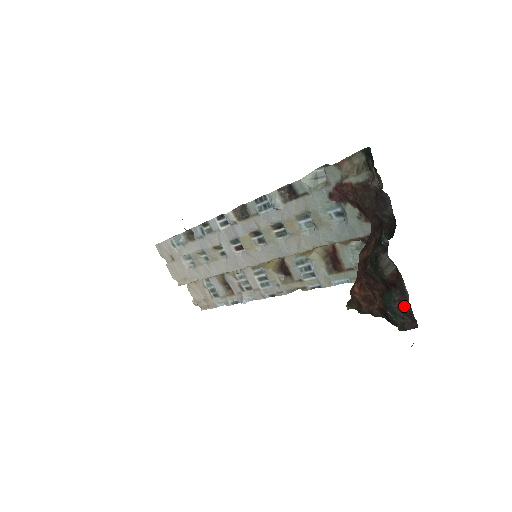
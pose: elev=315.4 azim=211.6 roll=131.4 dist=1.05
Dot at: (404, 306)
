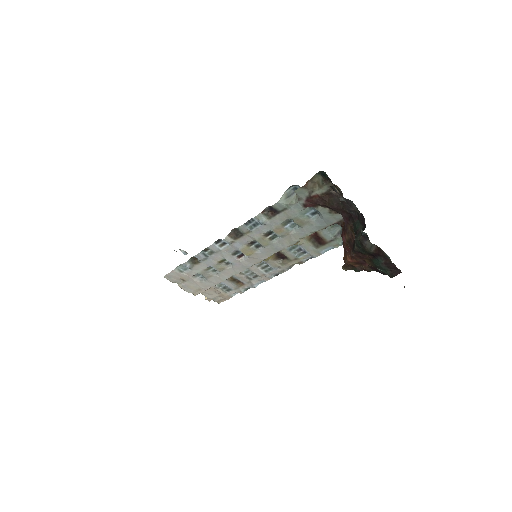
Dot at: (389, 264)
